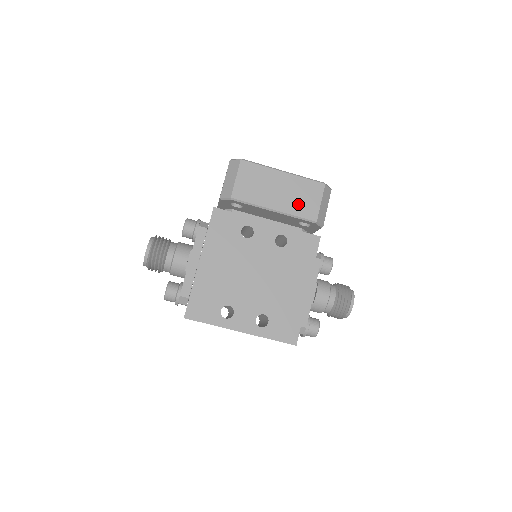
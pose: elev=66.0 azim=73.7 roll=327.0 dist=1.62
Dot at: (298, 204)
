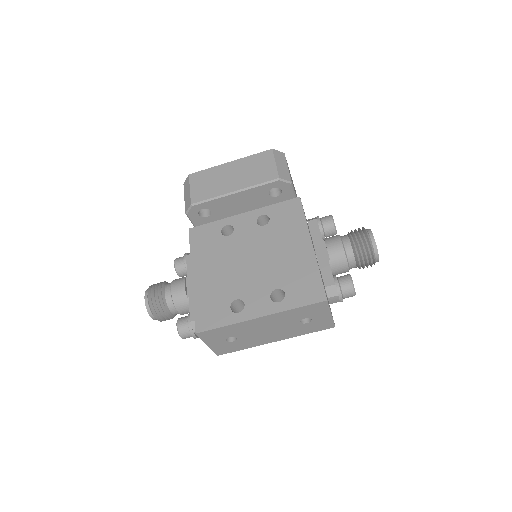
Dot at: (254, 175)
